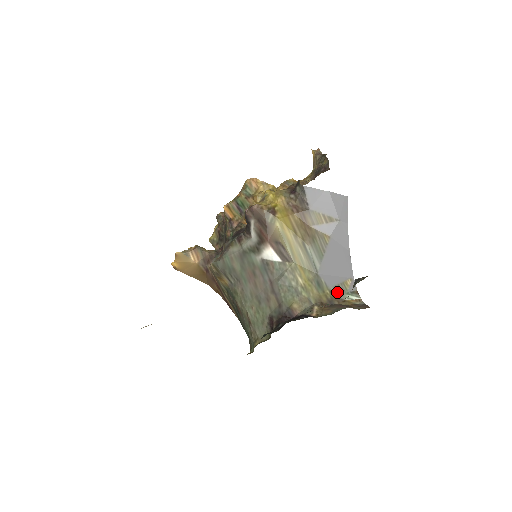
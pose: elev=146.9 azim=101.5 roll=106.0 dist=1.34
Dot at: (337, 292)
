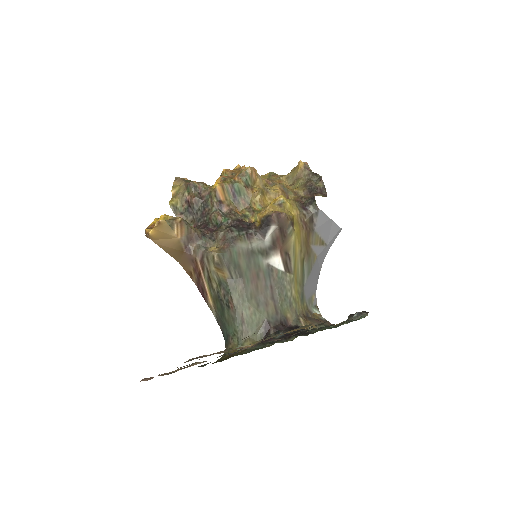
Dot at: (309, 305)
